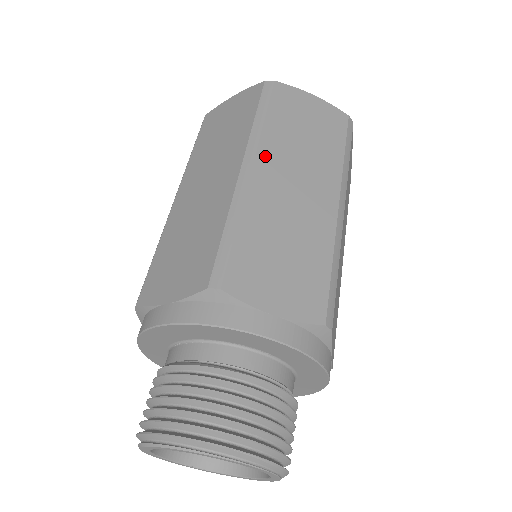
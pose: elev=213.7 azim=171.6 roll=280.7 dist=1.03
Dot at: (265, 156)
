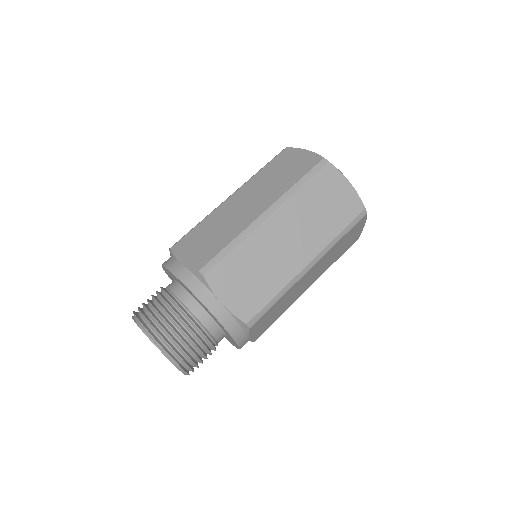
Dot at: (243, 189)
